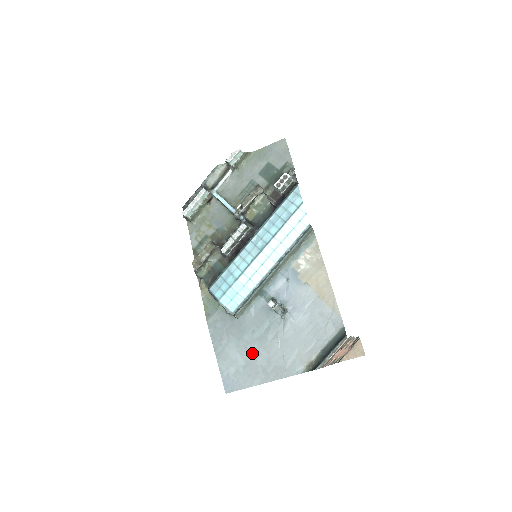
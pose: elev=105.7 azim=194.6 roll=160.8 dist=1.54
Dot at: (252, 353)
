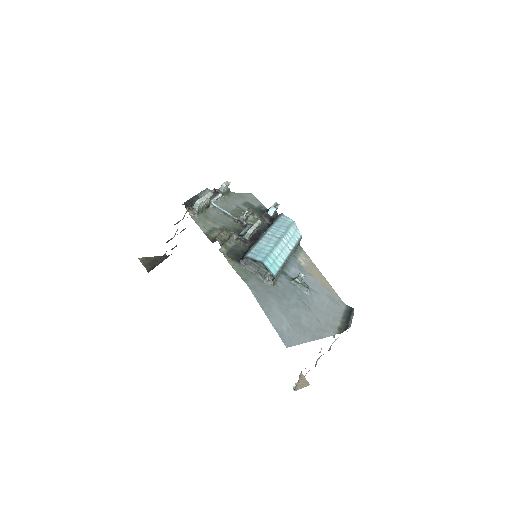
Dot at: (294, 315)
